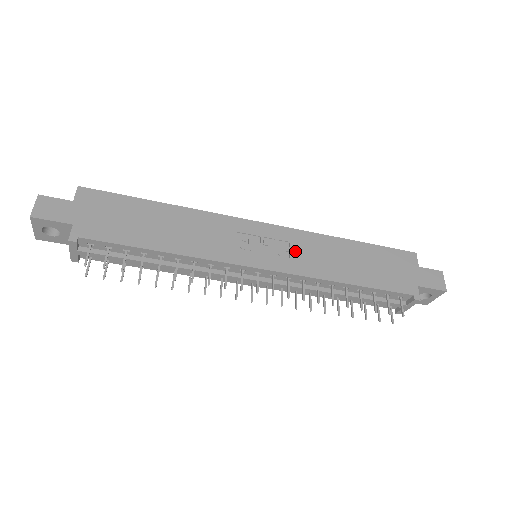
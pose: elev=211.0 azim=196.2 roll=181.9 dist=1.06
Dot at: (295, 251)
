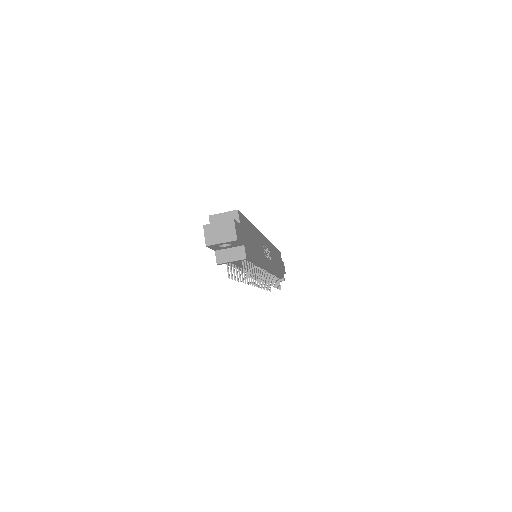
Dot at: occluded
